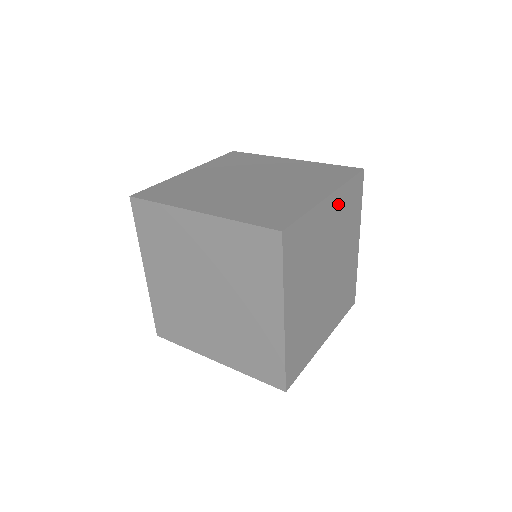
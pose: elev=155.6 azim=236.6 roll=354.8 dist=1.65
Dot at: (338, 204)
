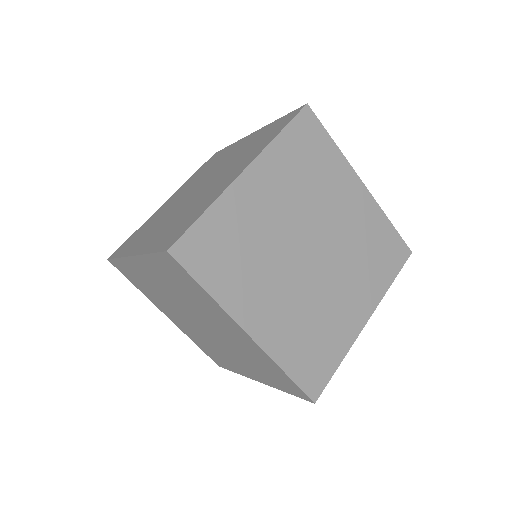
Dot at: (367, 214)
